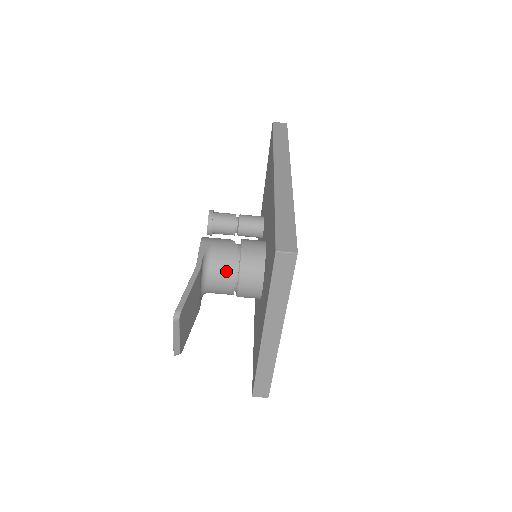
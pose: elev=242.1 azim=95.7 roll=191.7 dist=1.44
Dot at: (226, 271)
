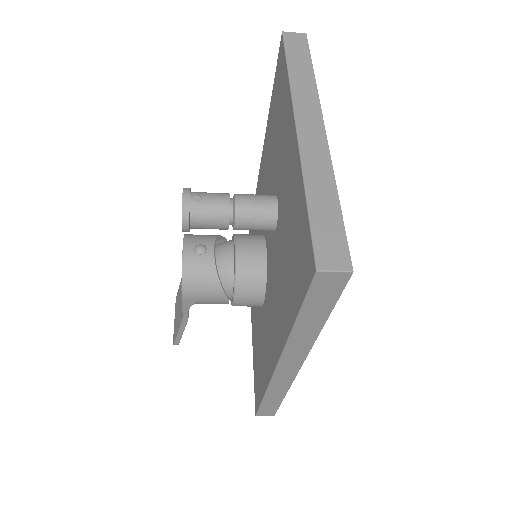
Dot at: occluded
